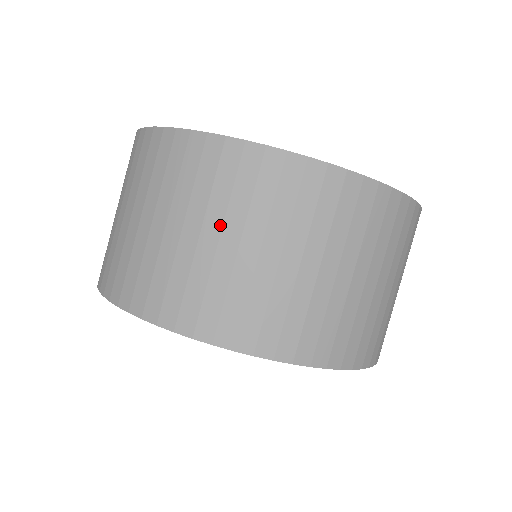
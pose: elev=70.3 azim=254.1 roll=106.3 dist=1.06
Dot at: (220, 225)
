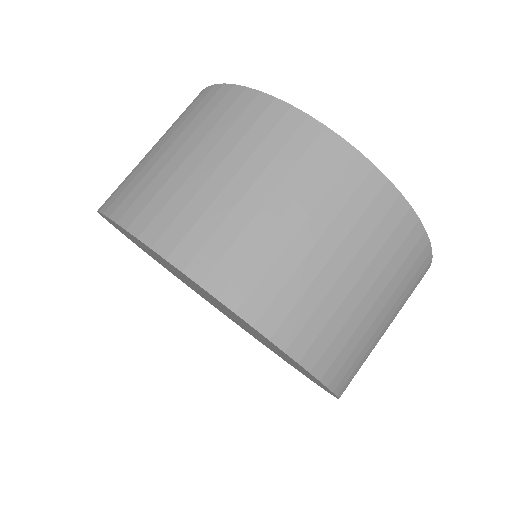
Dot at: (387, 300)
